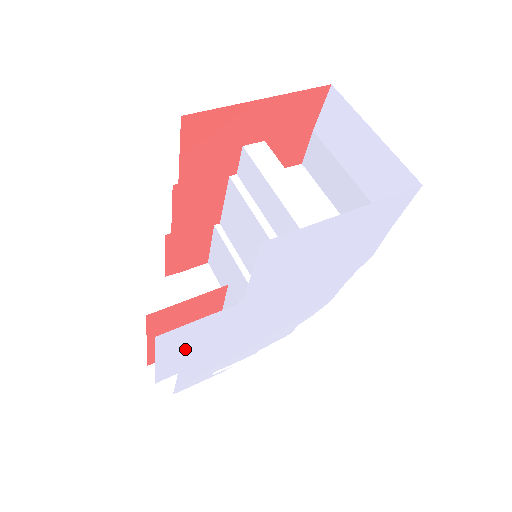
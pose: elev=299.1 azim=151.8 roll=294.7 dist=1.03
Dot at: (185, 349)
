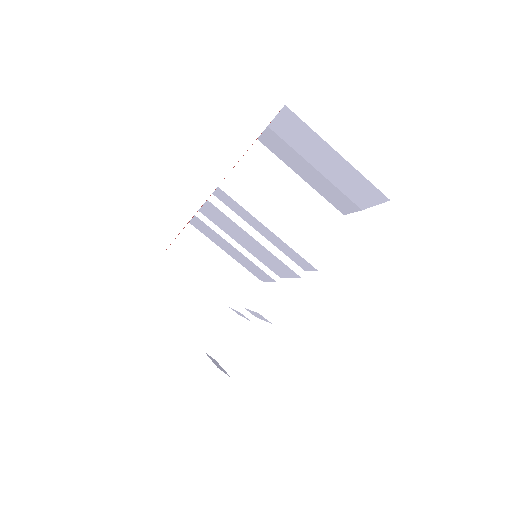
Dot at: occluded
